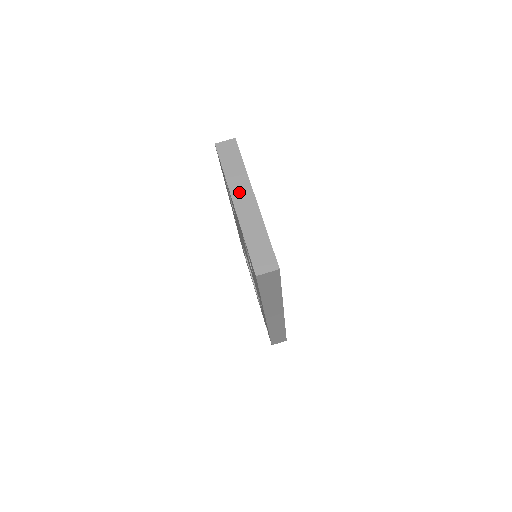
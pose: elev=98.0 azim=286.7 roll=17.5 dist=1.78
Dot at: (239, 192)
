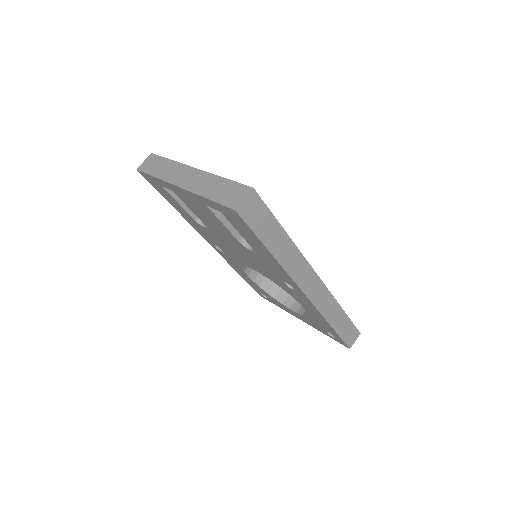
Dot at: (178, 176)
